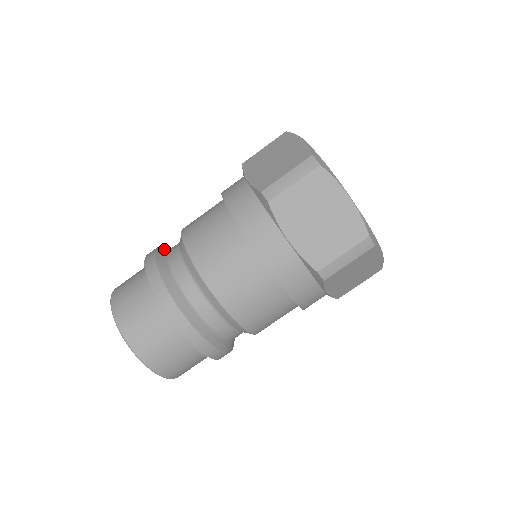
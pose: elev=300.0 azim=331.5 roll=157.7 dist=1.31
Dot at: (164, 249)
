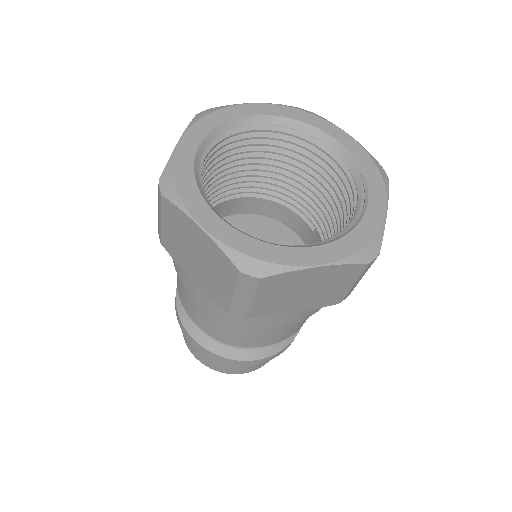
Dot at: (184, 313)
